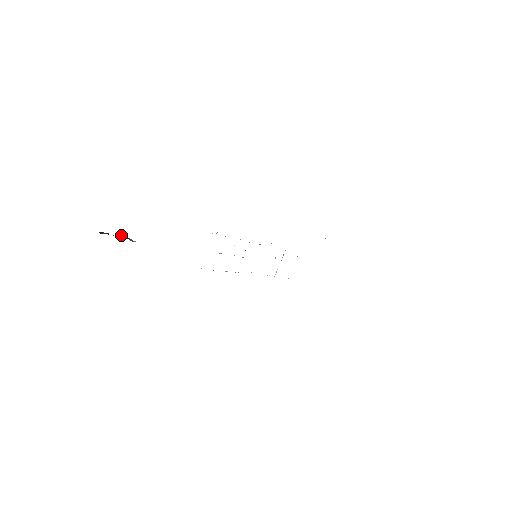
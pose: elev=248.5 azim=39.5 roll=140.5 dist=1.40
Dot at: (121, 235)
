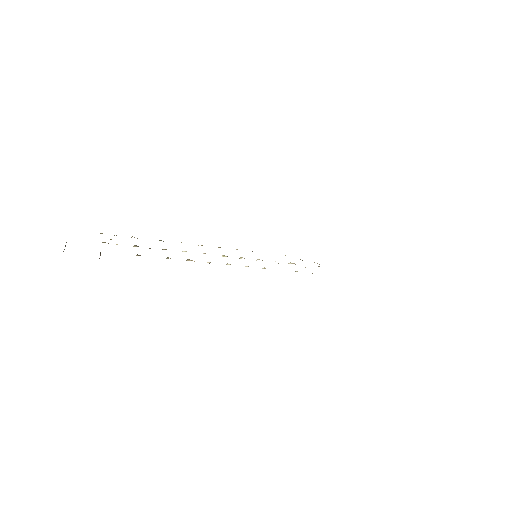
Dot at: occluded
